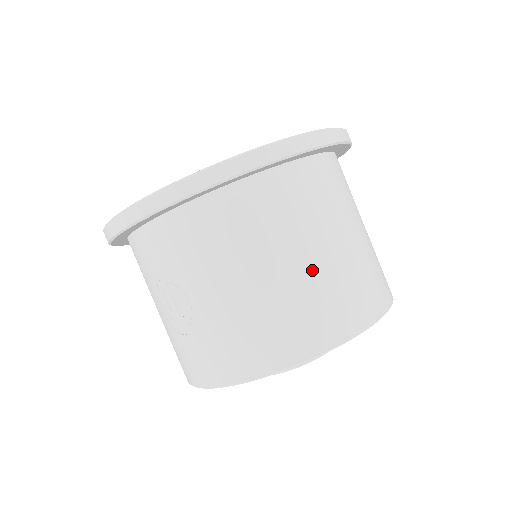
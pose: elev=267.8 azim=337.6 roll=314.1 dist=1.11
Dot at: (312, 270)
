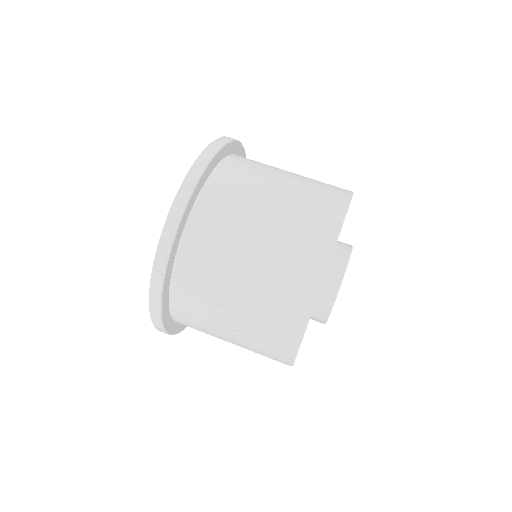
Dot at: (278, 215)
